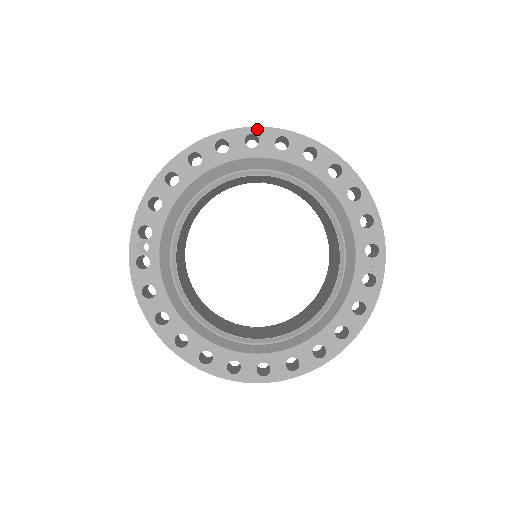
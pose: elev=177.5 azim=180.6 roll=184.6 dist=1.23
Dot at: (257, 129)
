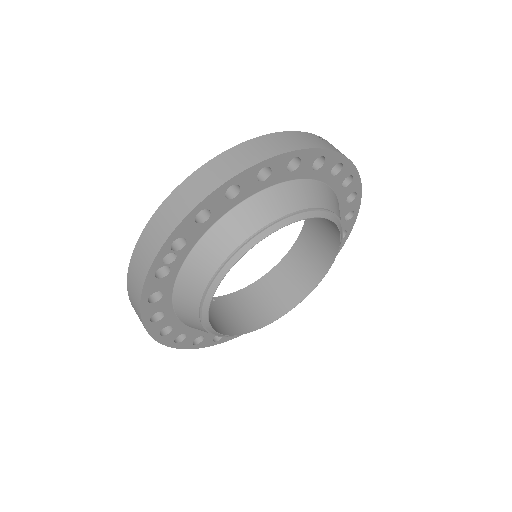
Dot at: (329, 152)
